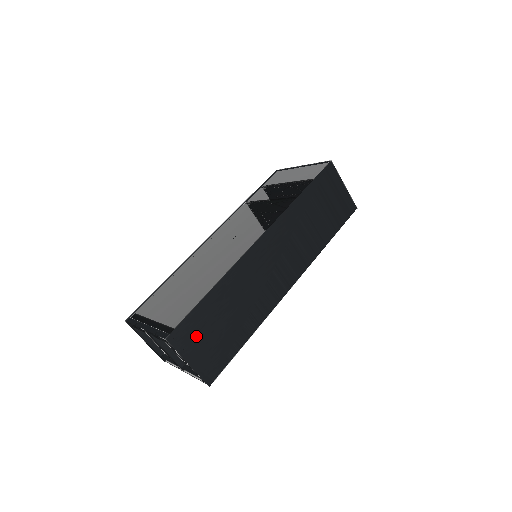
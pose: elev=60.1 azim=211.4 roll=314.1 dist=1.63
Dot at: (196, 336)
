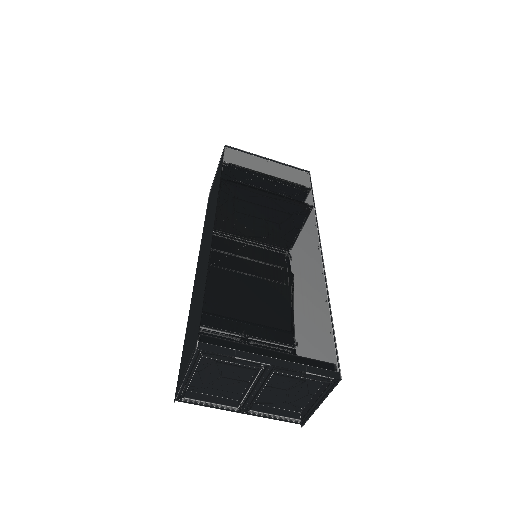
Dot at: occluded
